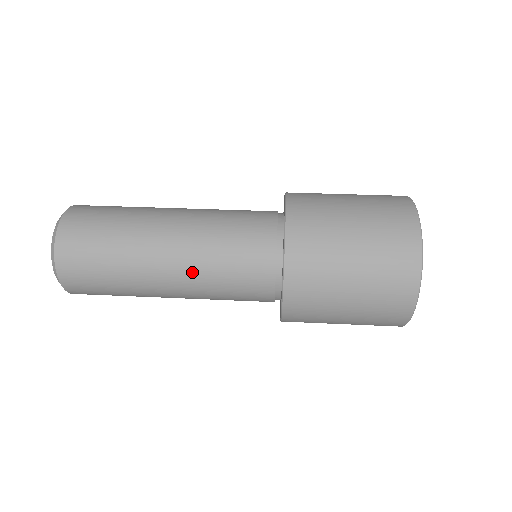
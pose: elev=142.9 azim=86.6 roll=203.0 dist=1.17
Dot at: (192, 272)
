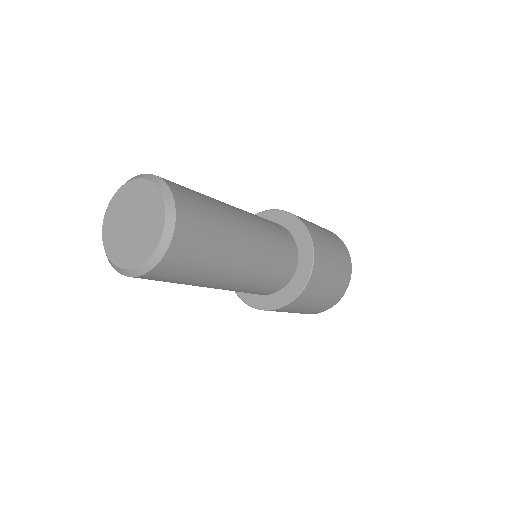
Dot at: (261, 254)
